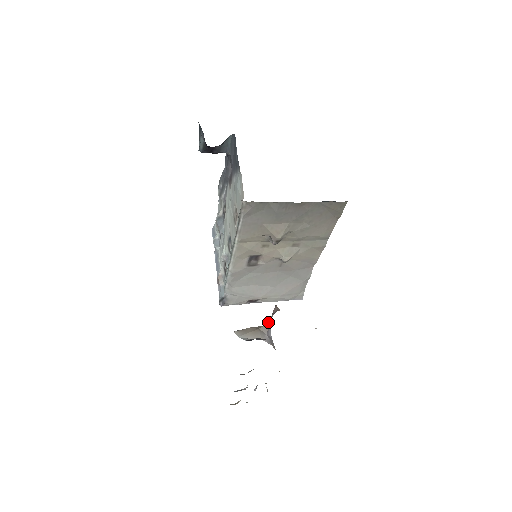
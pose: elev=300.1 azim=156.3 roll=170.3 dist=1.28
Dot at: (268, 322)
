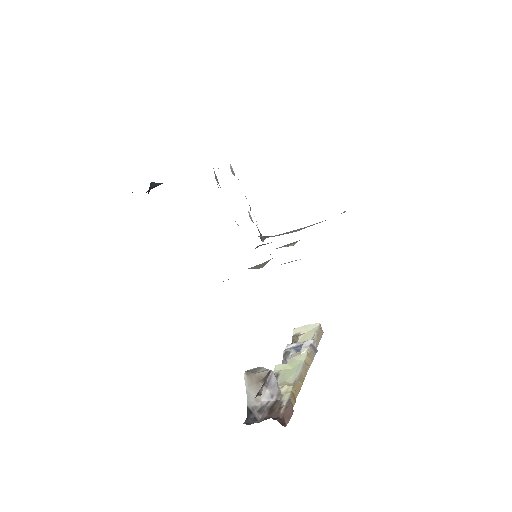
Dot at: (264, 382)
